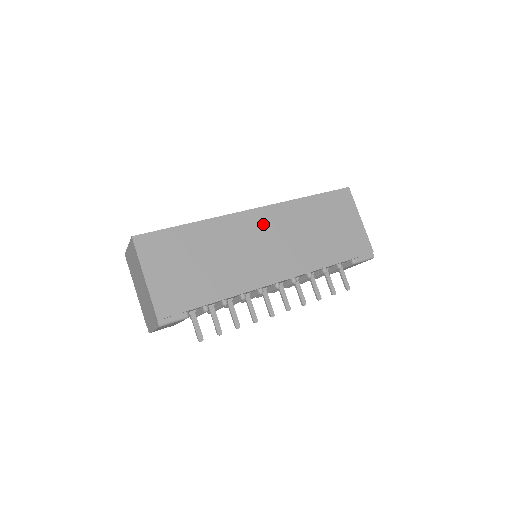
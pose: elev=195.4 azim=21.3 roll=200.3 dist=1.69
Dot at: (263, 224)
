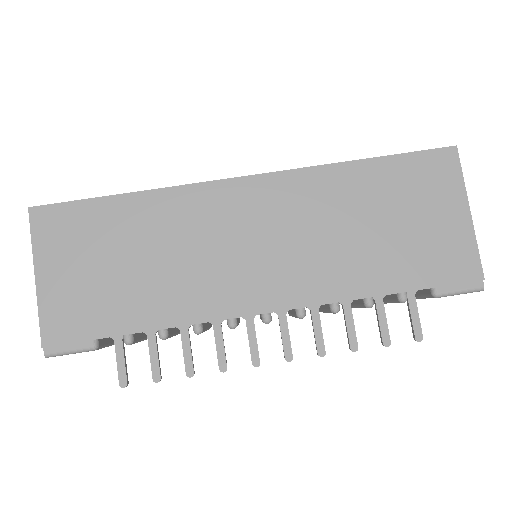
Dot at: (259, 205)
